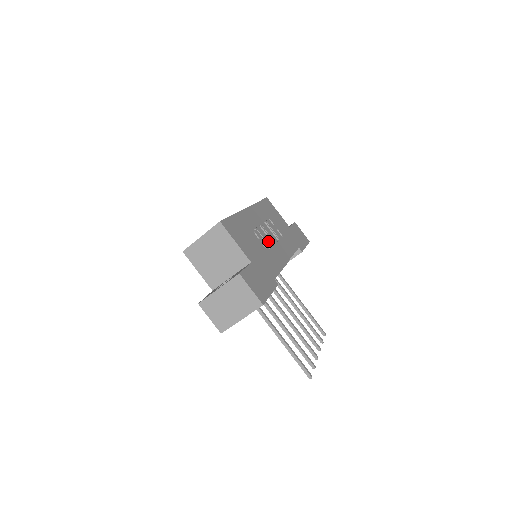
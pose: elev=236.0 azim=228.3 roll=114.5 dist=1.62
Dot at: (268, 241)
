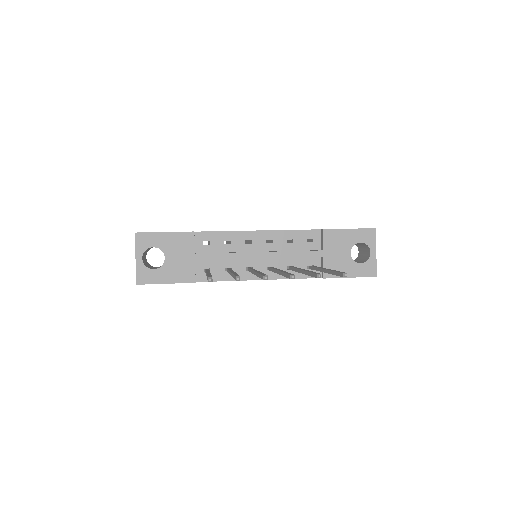
Dot at: occluded
